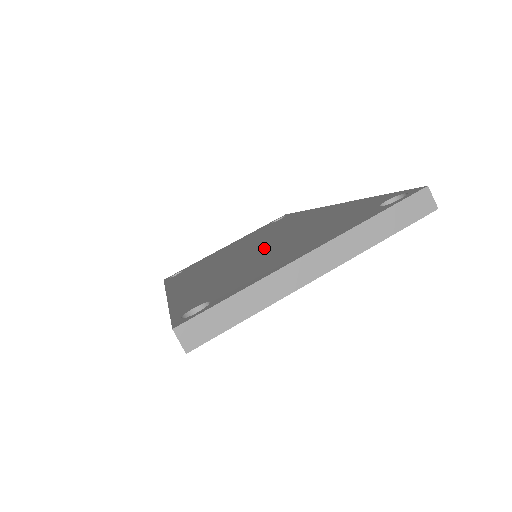
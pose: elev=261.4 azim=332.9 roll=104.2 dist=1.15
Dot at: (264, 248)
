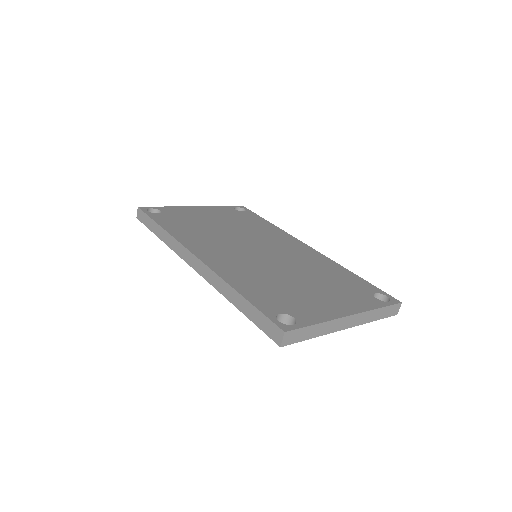
Dot at: (280, 265)
